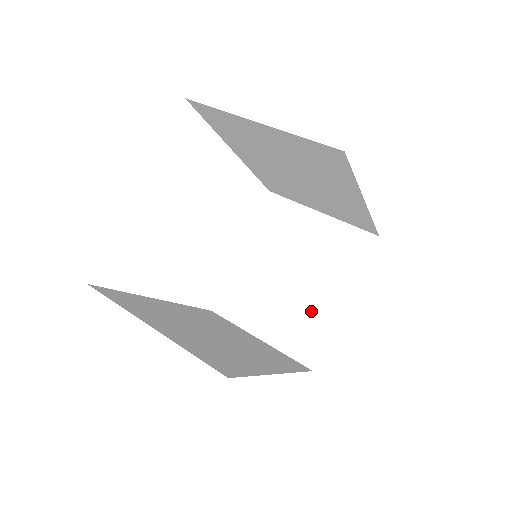
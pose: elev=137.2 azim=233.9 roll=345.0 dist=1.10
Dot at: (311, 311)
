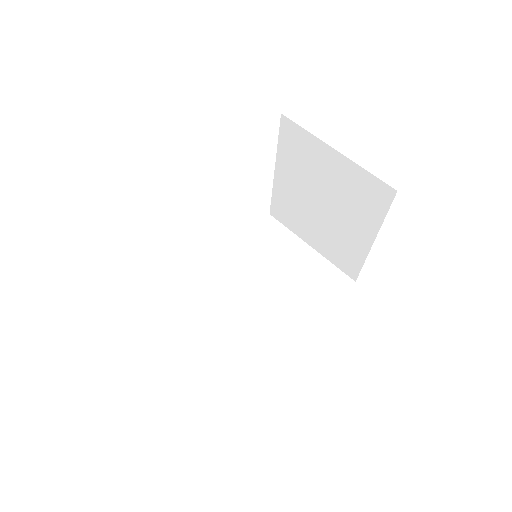
Dot at: (345, 239)
